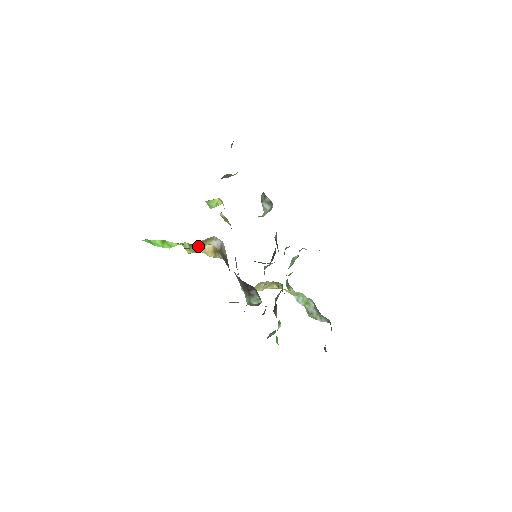
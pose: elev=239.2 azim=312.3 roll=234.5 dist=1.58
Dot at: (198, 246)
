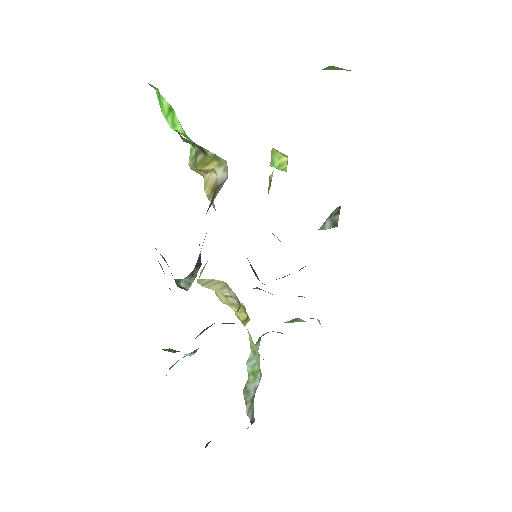
Dot at: (200, 157)
